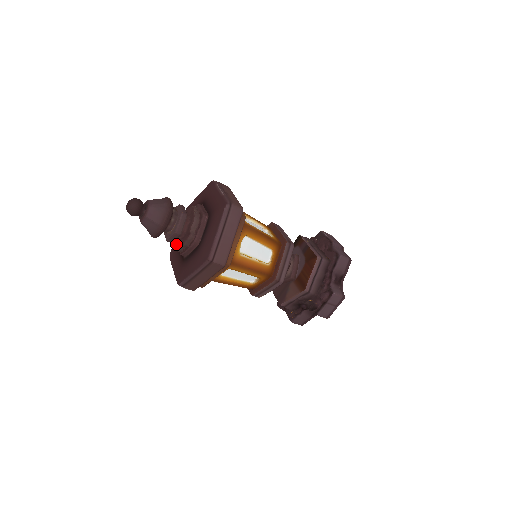
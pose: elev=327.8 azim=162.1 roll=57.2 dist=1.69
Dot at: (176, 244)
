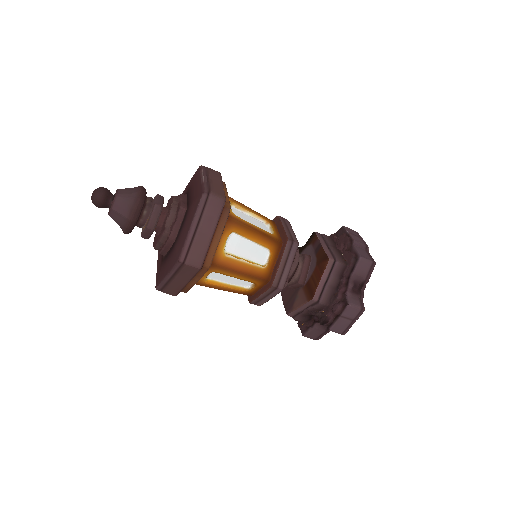
Dot at: (154, 241)
